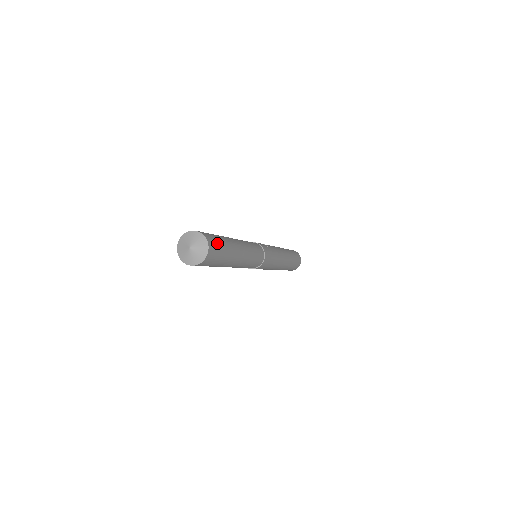
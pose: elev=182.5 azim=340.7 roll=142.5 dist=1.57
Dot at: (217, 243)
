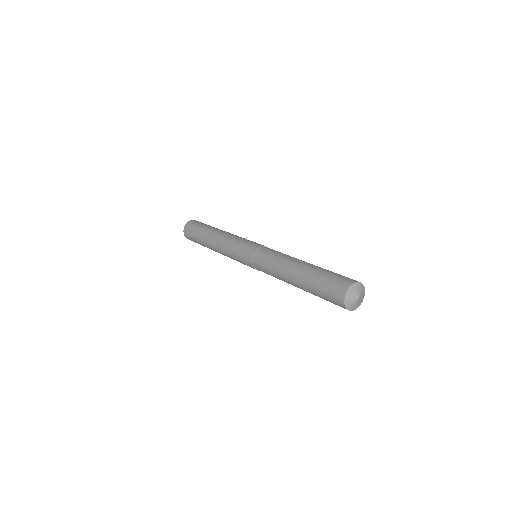
Dot at: occluded
